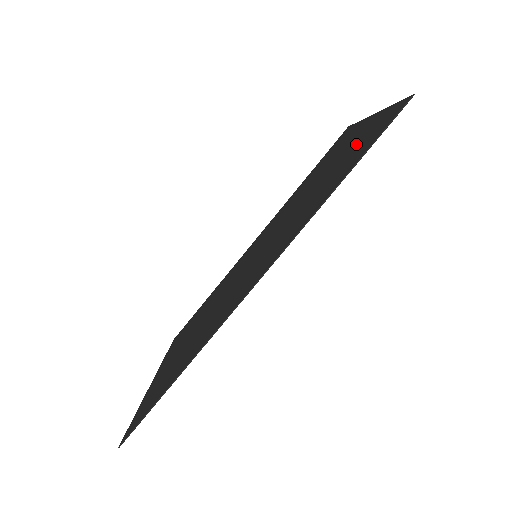
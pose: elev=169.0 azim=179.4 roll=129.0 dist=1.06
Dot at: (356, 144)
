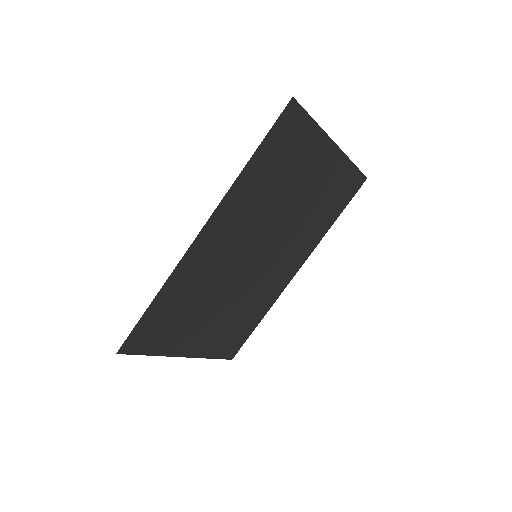
Dot at: (299, 153)
